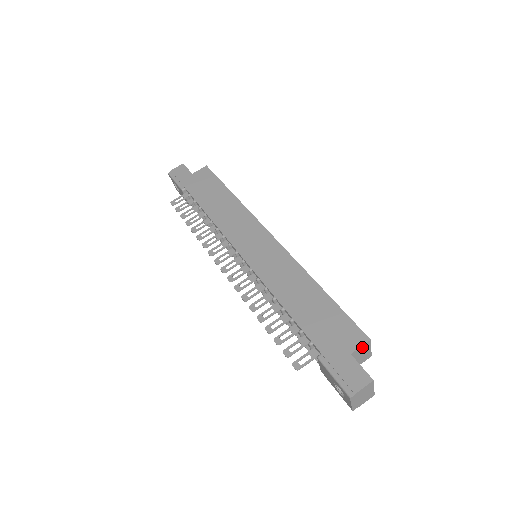
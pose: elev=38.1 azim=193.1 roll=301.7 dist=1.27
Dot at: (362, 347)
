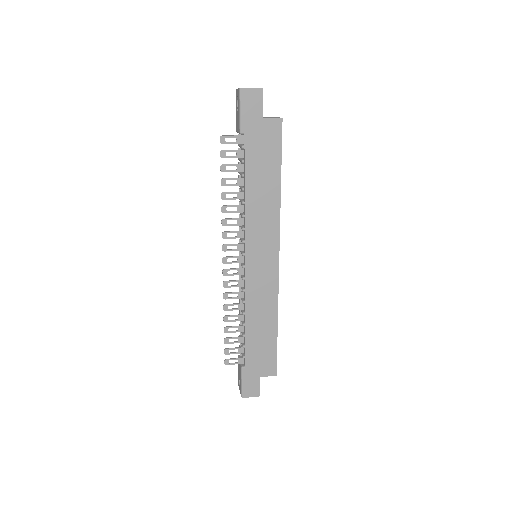
Dot at: (269, 375)
